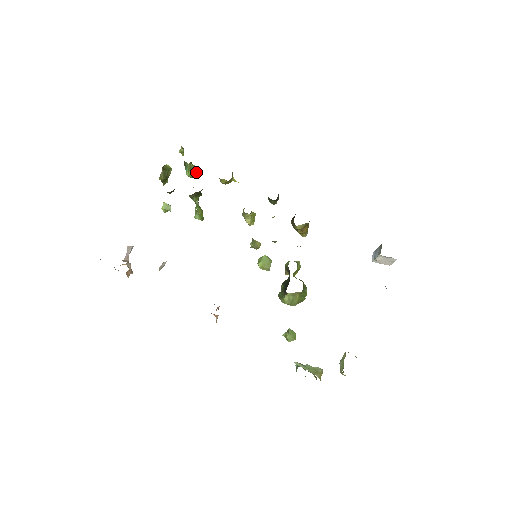
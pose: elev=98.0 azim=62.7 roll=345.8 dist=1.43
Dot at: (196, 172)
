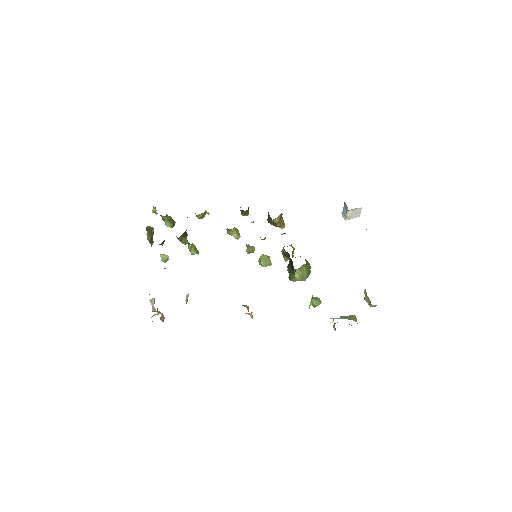
Dot at: (174, 222)
